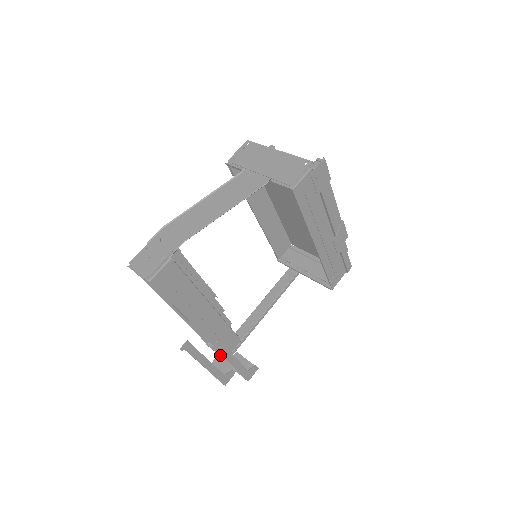
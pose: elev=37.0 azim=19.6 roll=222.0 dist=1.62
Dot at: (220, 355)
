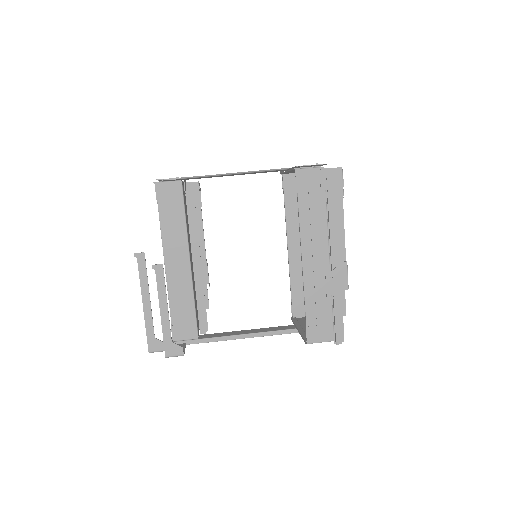
Dot at: occluded
